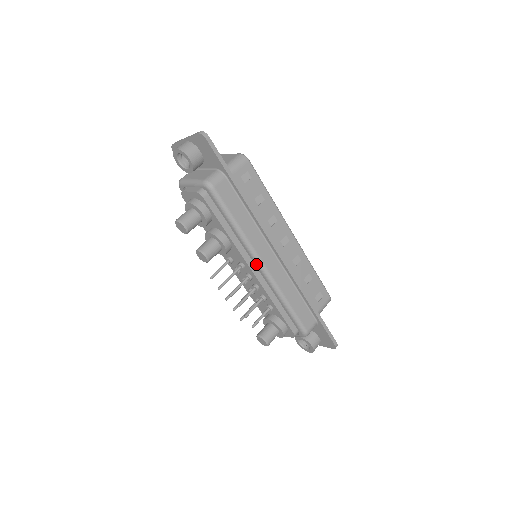
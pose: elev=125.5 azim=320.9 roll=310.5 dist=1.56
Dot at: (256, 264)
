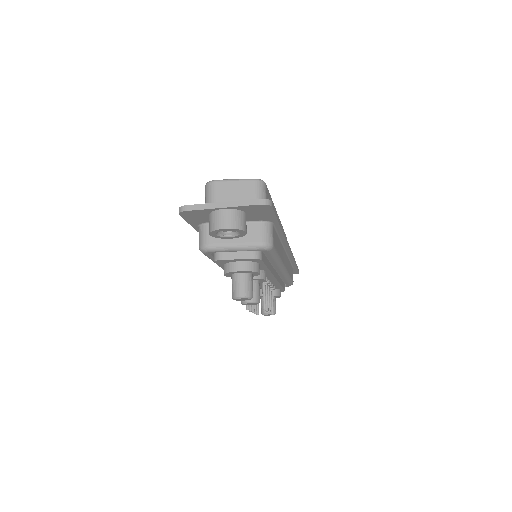
Dot at: (280, 272)
